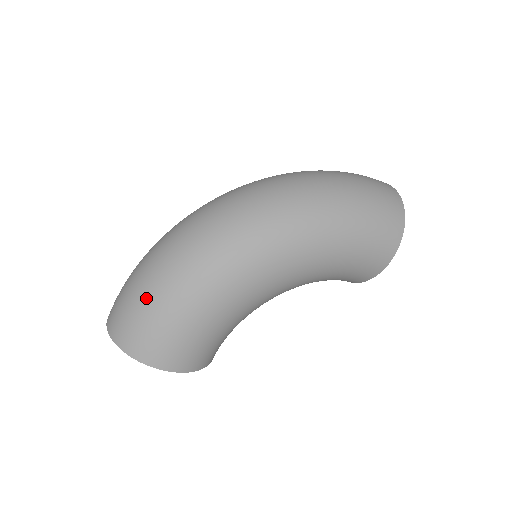
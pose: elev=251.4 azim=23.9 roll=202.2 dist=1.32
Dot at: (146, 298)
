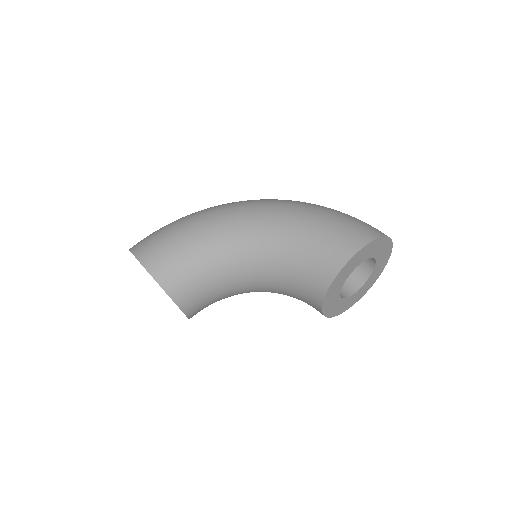
Dot at: occluded
